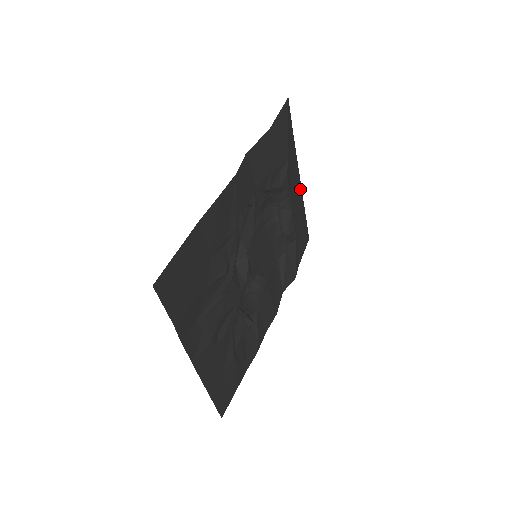
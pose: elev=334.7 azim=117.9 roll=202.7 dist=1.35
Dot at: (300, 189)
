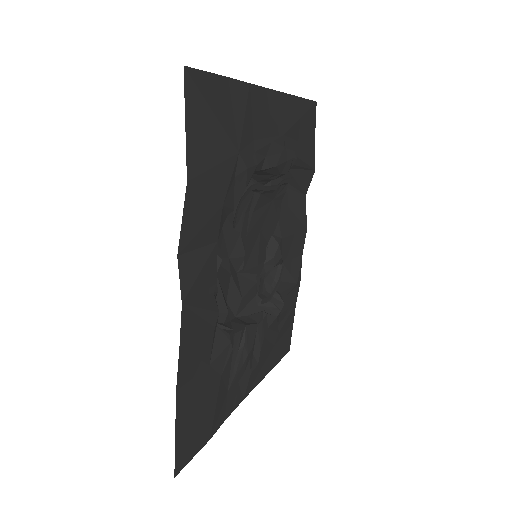
Dot at: (276, 97)
